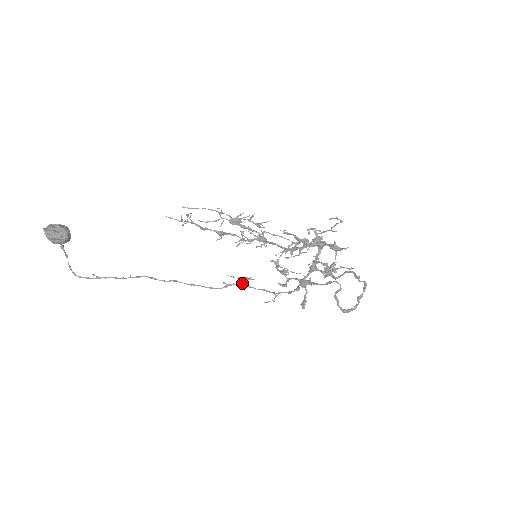
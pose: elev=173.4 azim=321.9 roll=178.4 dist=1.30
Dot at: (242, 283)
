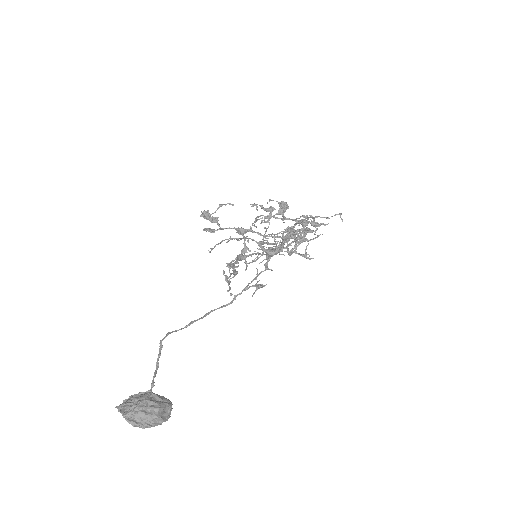
Dot at: (248, 287)
